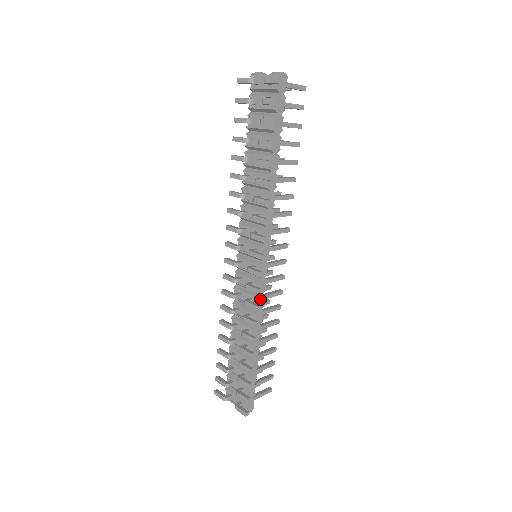
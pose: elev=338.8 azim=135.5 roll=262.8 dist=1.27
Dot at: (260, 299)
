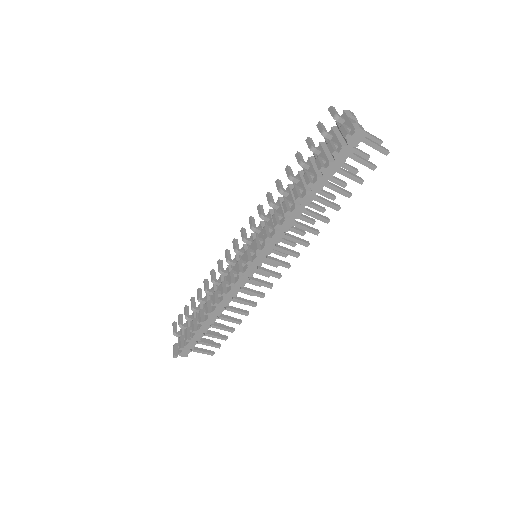
Dot at: (234, 289)
